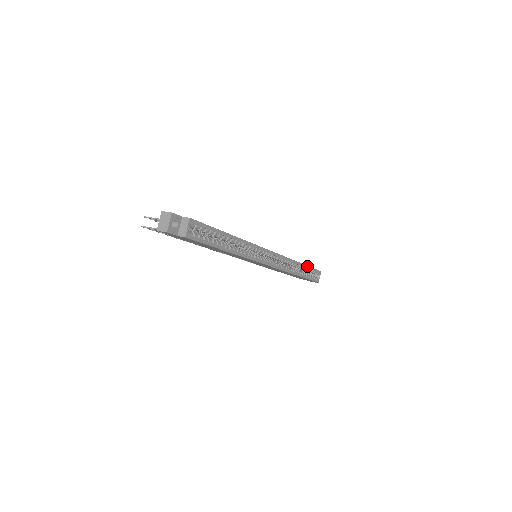
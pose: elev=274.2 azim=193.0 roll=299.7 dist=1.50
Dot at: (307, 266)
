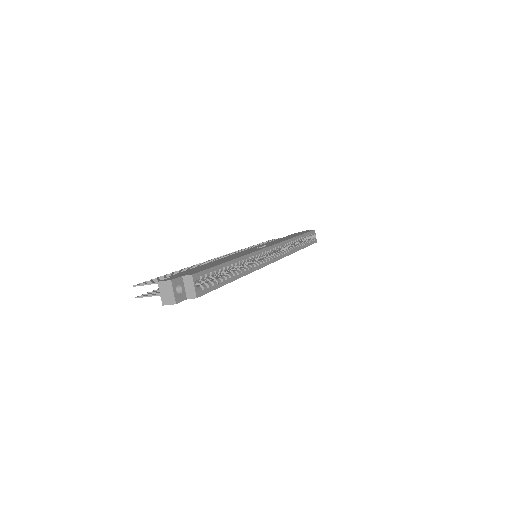
Dot at: (303, 234)
